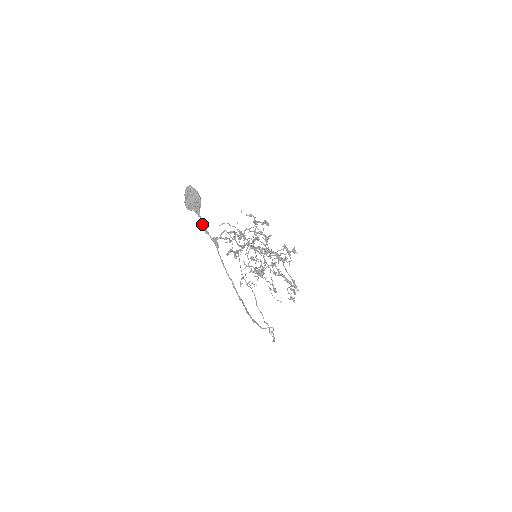
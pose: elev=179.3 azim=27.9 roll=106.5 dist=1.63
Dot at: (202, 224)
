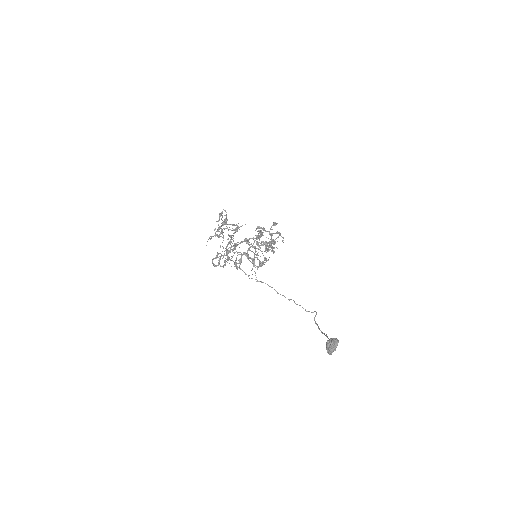
Dot at: occluded
